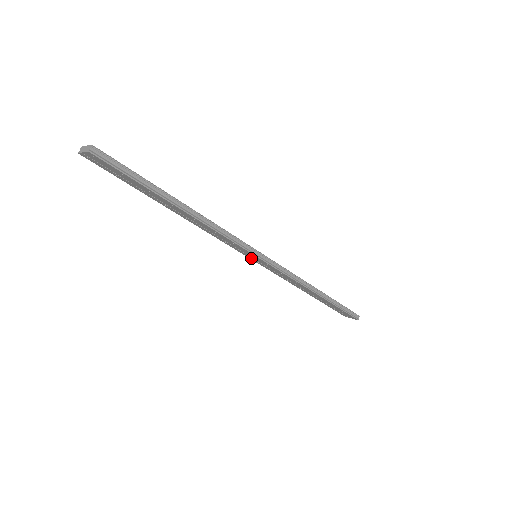
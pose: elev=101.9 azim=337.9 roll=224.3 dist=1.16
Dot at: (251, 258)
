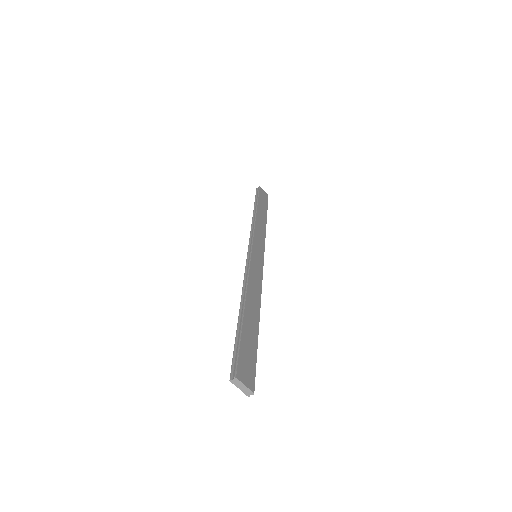
Dot at: occluded
